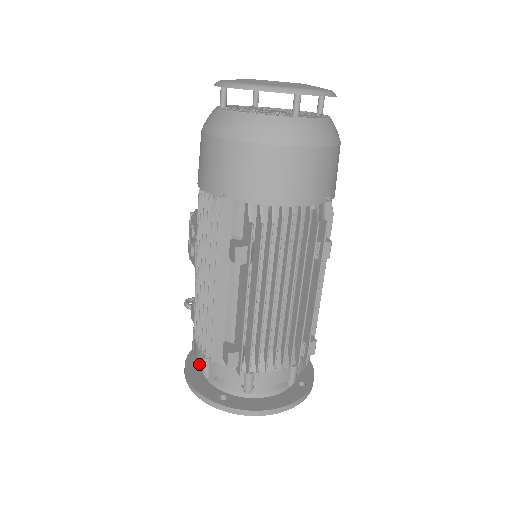
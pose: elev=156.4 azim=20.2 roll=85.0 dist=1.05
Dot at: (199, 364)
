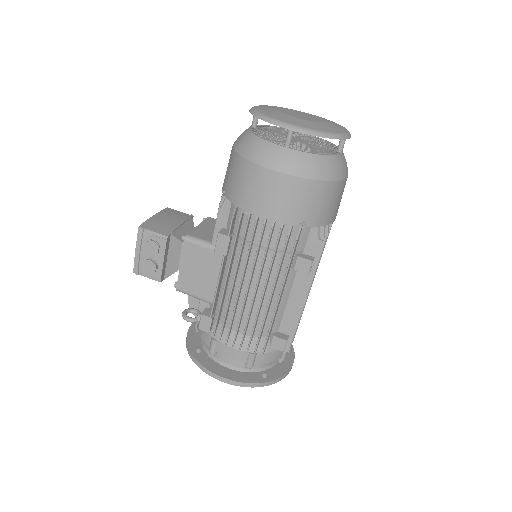
Dot at: (216, 364)
